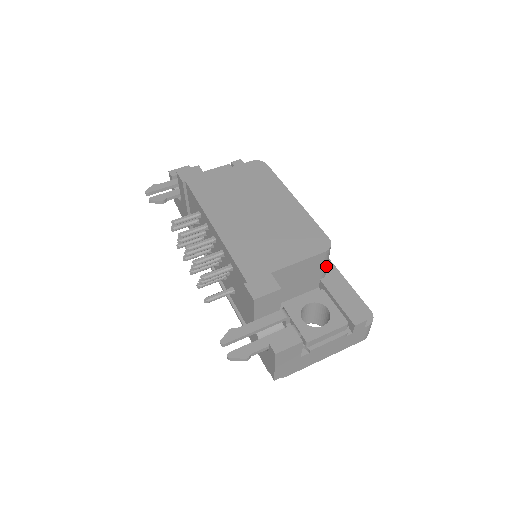
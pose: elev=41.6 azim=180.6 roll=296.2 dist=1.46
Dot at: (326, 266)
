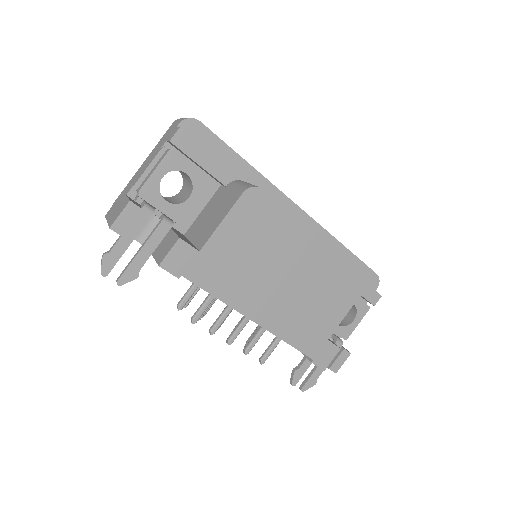
Dot at: occluded
